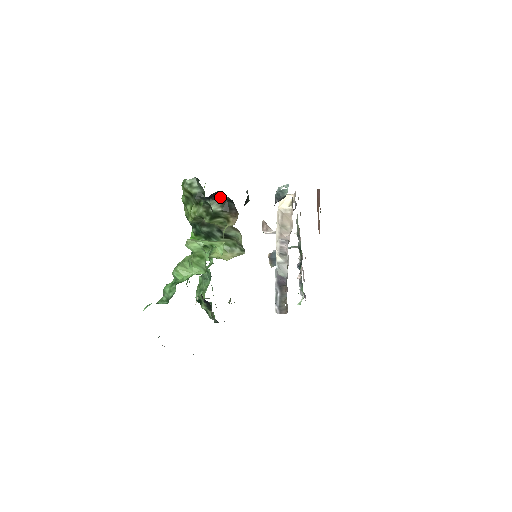
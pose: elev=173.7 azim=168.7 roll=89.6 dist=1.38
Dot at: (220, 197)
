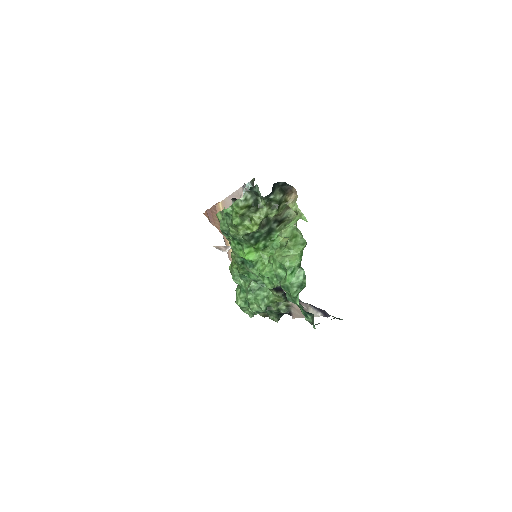
Dot at: (276, 188)
